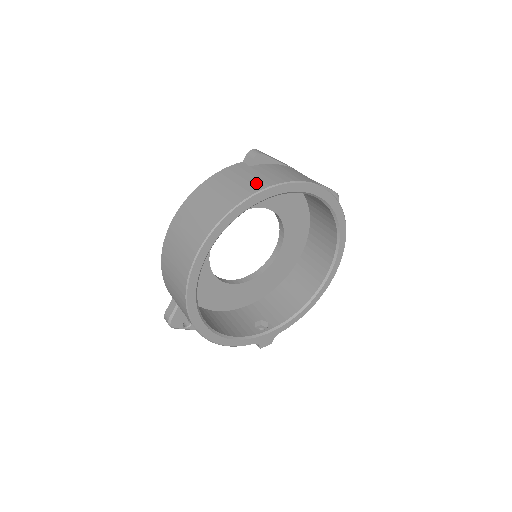
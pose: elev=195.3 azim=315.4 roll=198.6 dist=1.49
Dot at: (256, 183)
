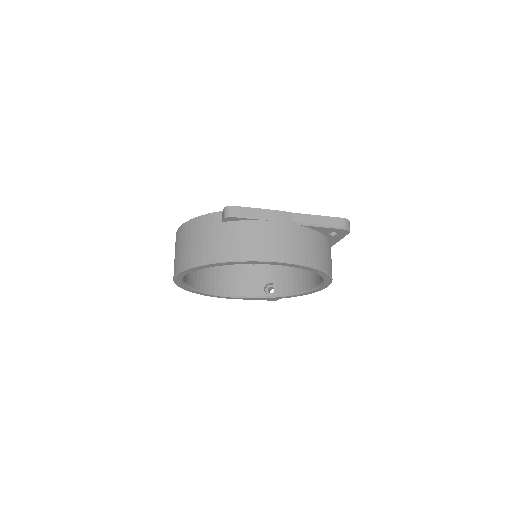
Dot at: (210, 252)
